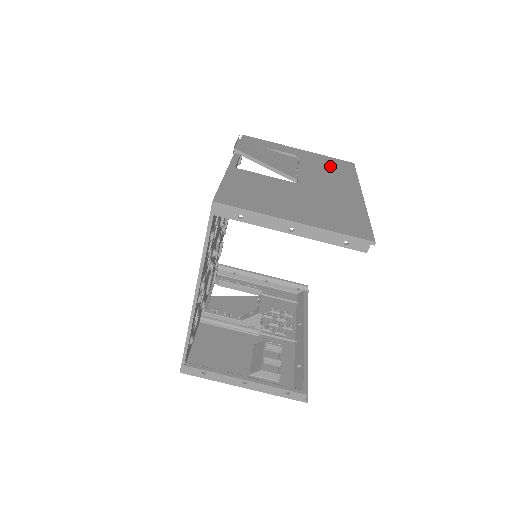
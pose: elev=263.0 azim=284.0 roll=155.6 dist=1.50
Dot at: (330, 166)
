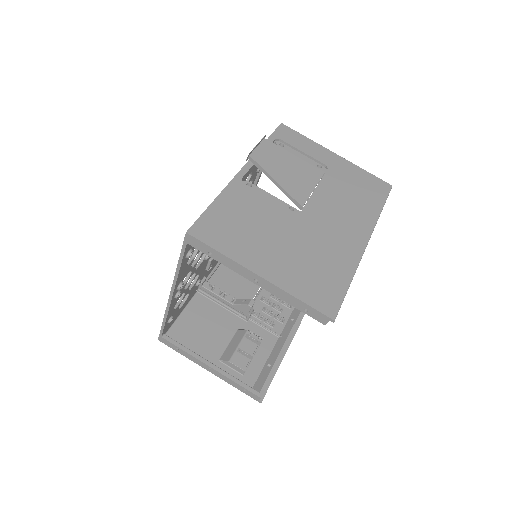
Dot at: (357, 188)
